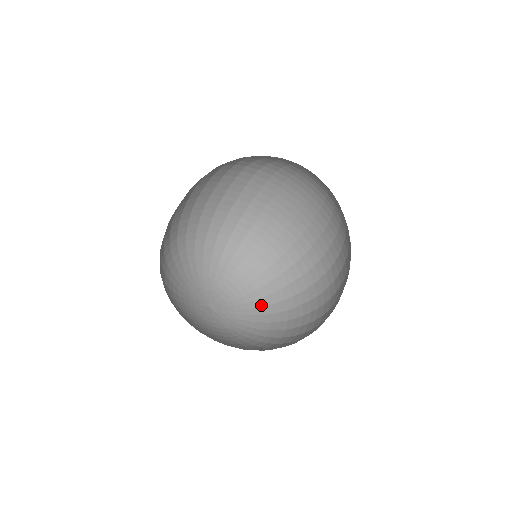
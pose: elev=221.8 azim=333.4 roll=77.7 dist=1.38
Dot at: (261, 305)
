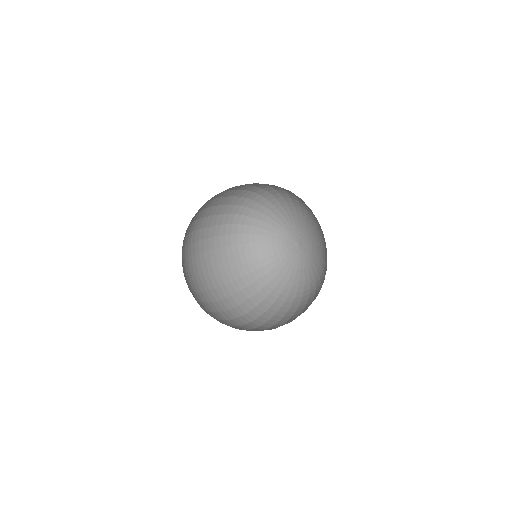
Dot at: occluded
